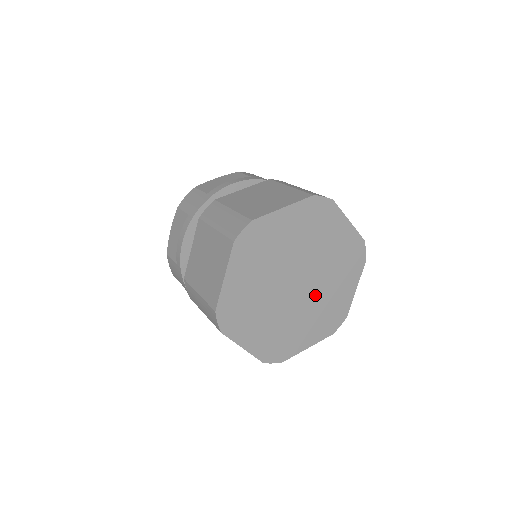
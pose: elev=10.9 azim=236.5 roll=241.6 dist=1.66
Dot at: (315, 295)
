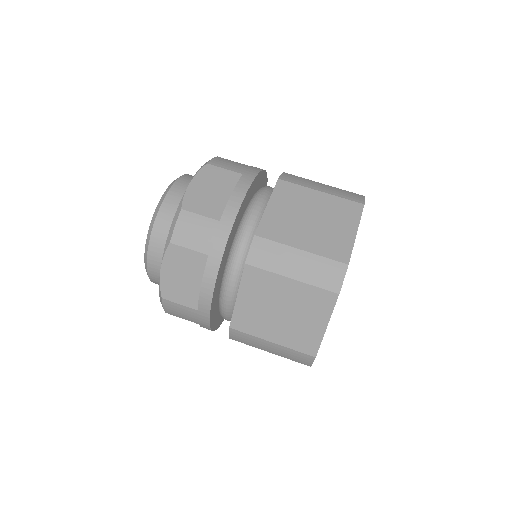
Dot at: occluded
